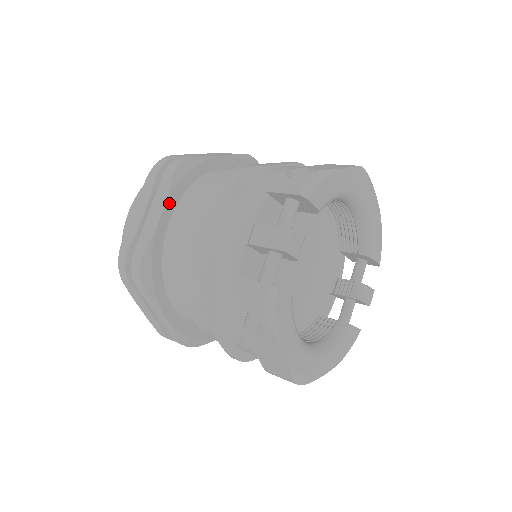
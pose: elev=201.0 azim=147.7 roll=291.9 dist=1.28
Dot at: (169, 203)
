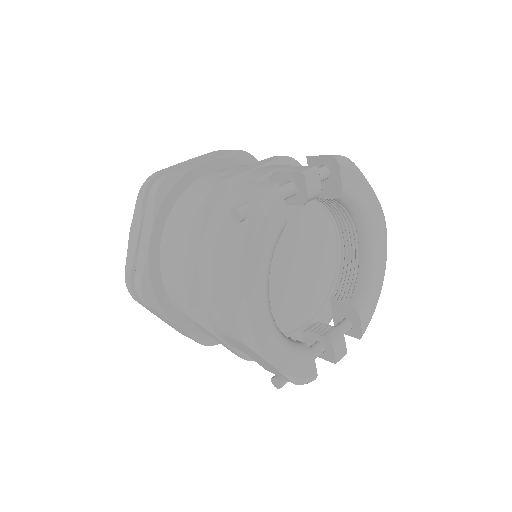
Dot at: (219, 161)
